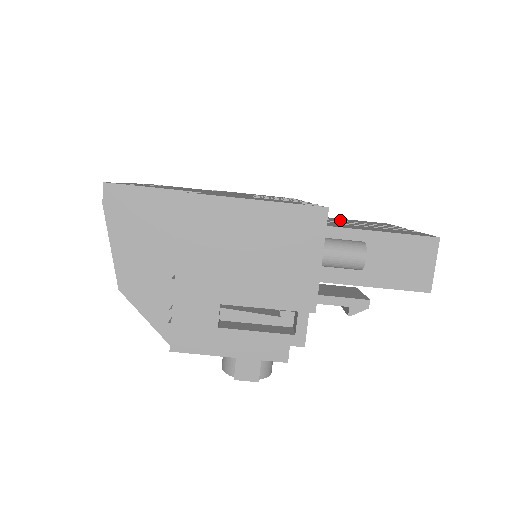
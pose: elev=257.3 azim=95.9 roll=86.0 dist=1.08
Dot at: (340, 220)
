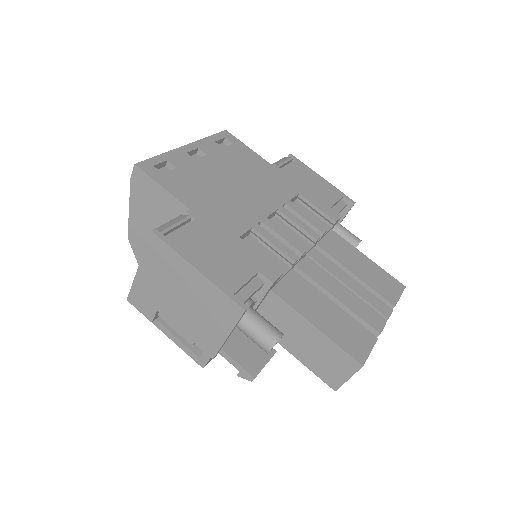
Dot at: (349, 266)
